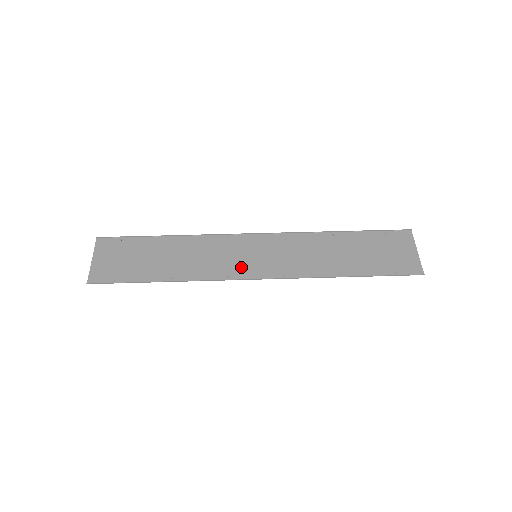
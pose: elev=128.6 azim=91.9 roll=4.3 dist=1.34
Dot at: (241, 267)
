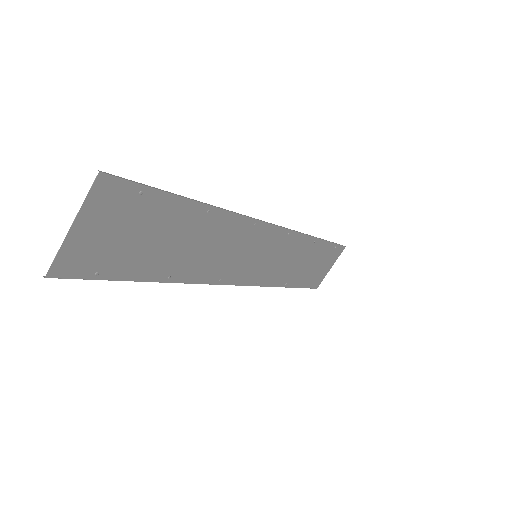
Dot at: (255, 239)
